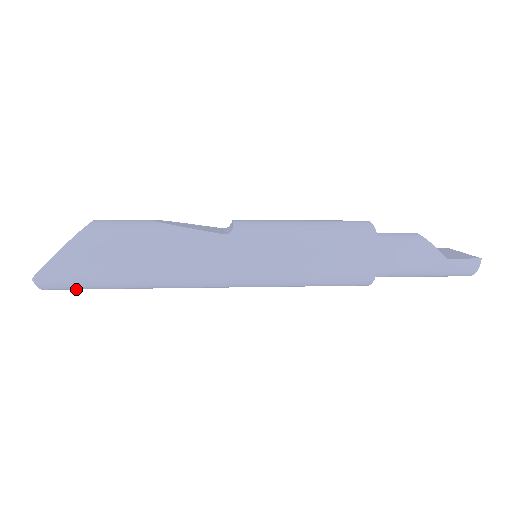
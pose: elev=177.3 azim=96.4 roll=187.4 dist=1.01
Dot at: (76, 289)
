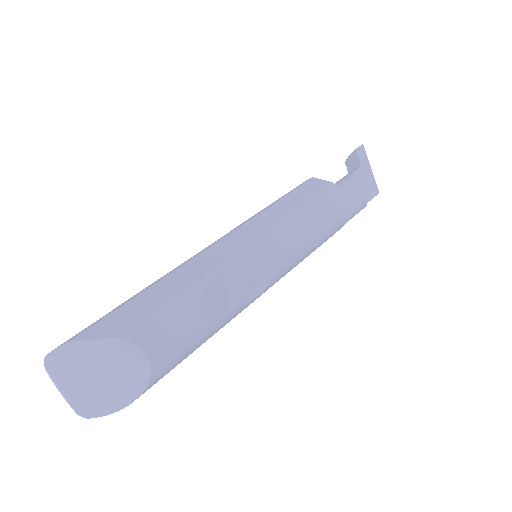
Dot at: occluded
